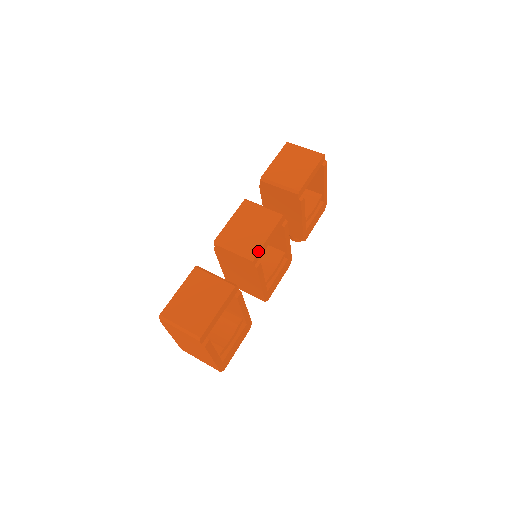
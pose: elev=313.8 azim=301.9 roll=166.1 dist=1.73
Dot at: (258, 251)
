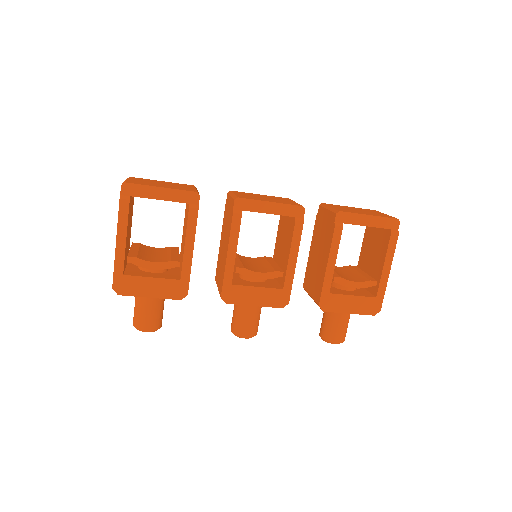
Dot at: (248, 198)
